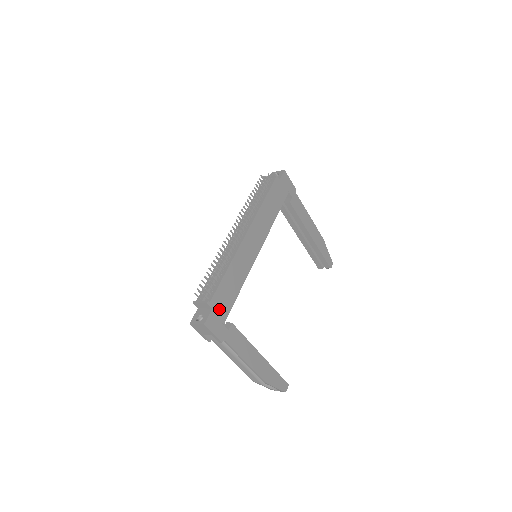
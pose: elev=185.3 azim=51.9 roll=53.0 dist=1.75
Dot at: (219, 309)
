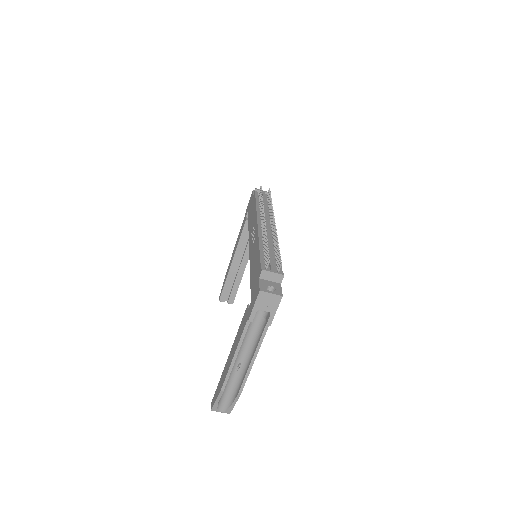
Dot at: occluded
